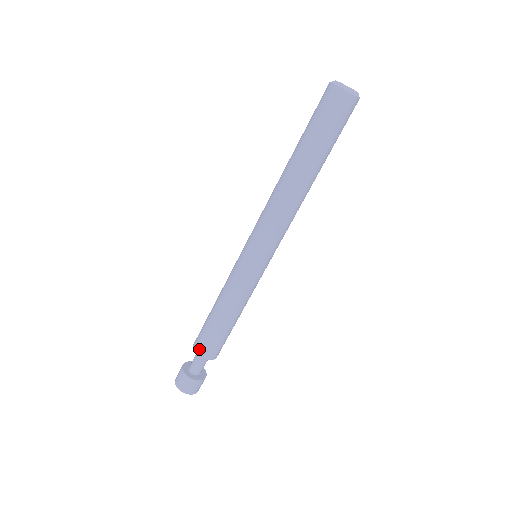
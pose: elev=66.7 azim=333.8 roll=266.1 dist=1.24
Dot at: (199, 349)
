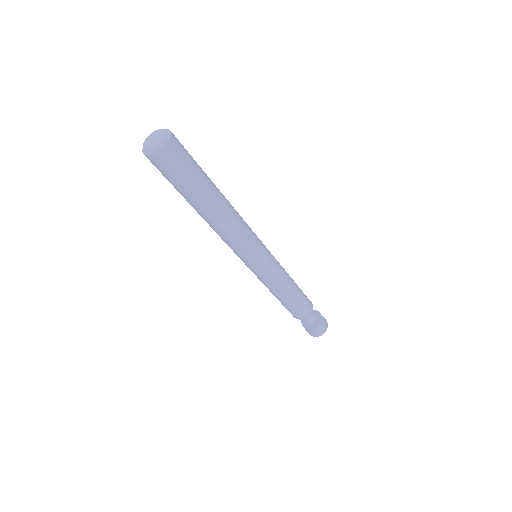
Dot at: (298, 317)
